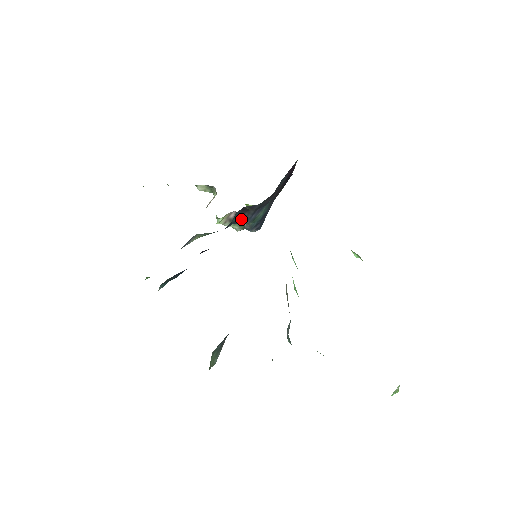
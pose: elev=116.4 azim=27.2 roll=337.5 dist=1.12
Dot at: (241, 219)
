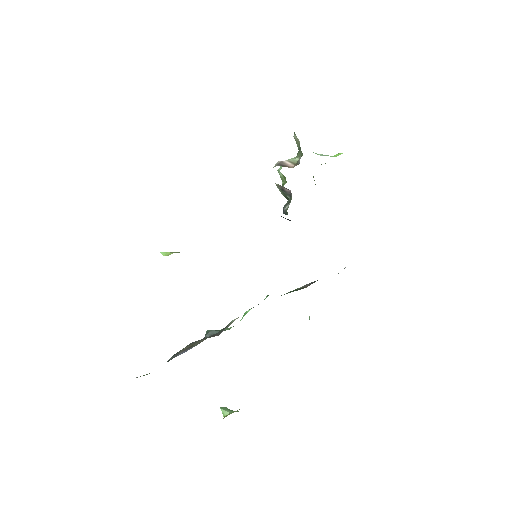
Dot at: occluded
